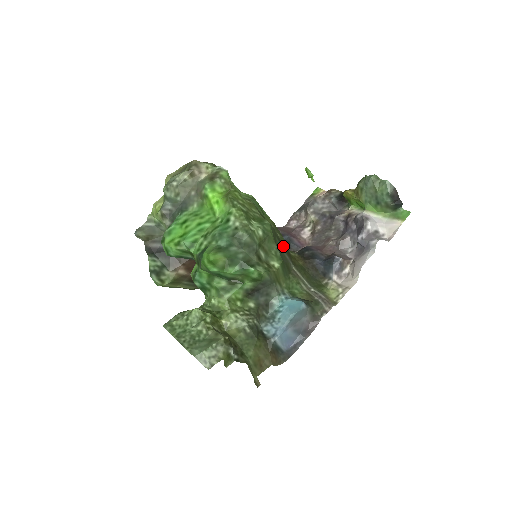
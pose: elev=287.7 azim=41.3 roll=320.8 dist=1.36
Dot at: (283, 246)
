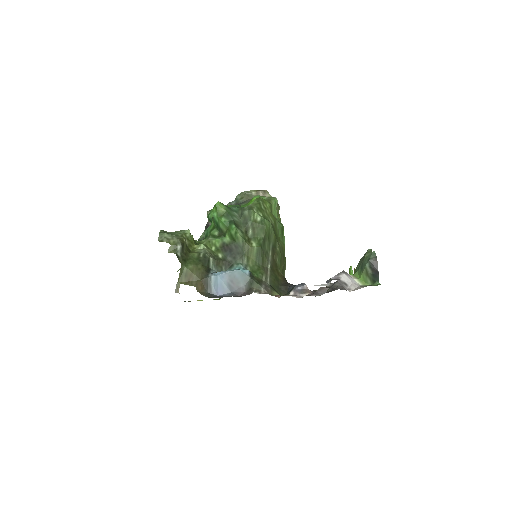
Dot at: (275, 255)
